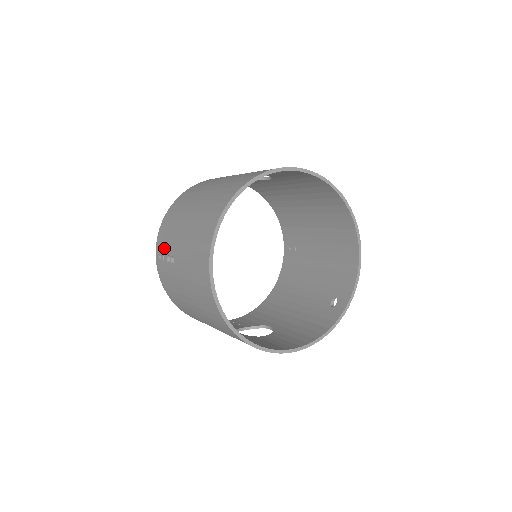
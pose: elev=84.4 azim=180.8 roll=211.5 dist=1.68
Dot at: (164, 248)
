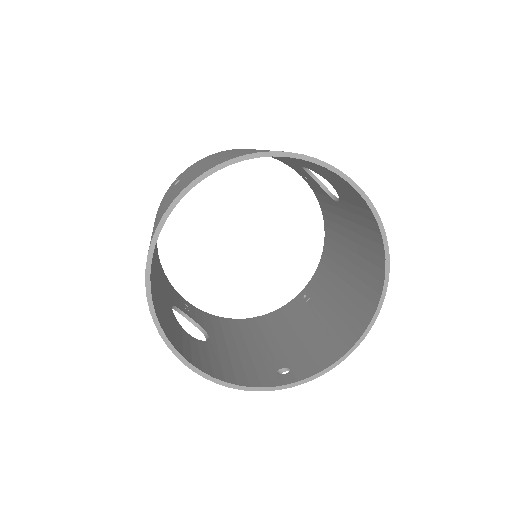
Dot at: (185, 172)
